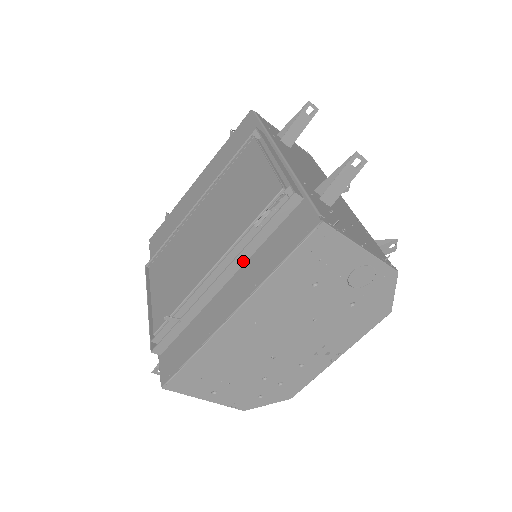
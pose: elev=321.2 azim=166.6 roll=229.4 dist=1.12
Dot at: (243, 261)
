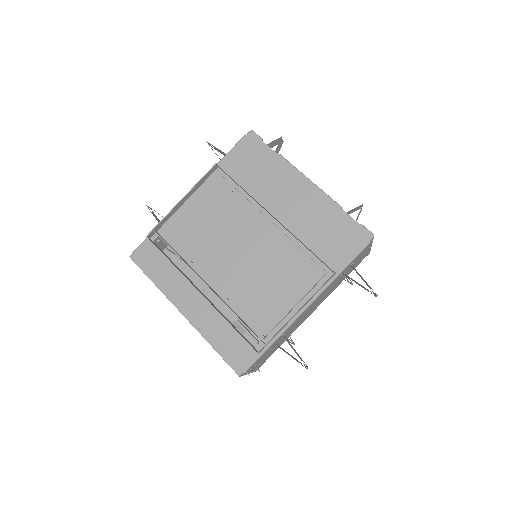
Dot at: (216, 309)
